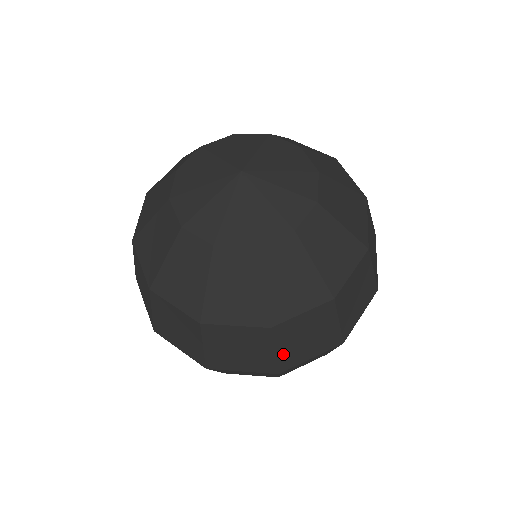
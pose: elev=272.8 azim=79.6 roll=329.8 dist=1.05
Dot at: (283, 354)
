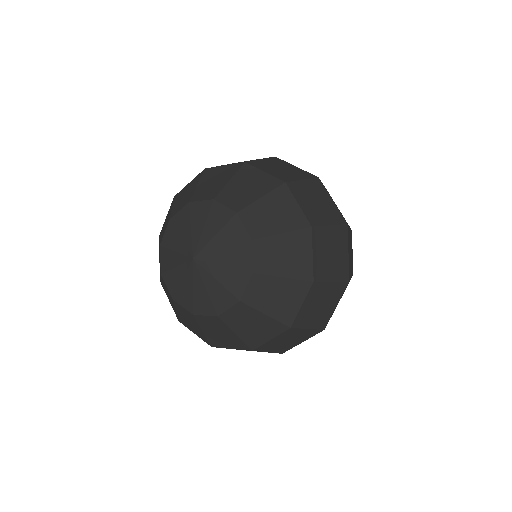
Dot at: (315, 324)
